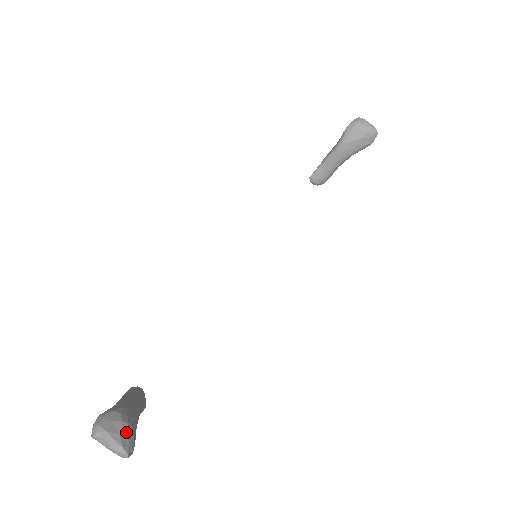
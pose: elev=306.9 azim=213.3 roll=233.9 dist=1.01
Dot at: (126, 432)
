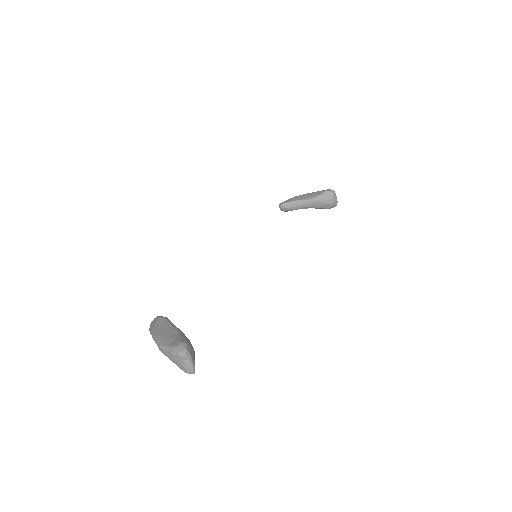
Dot at: occluded
